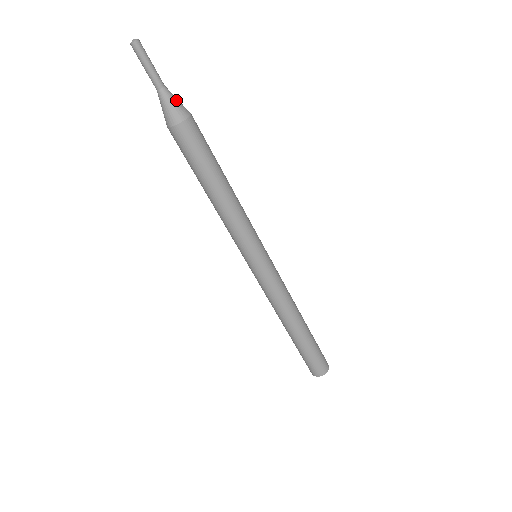
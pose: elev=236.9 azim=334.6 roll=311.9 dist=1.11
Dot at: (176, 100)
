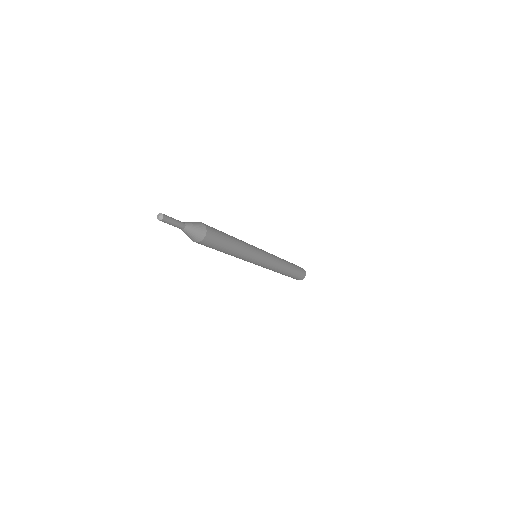
Dot at: (195, 225)
